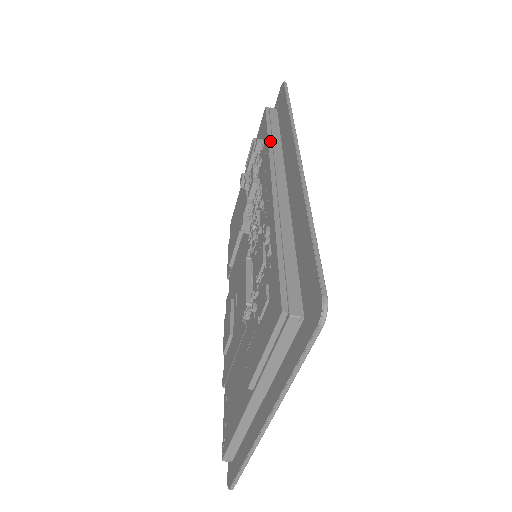
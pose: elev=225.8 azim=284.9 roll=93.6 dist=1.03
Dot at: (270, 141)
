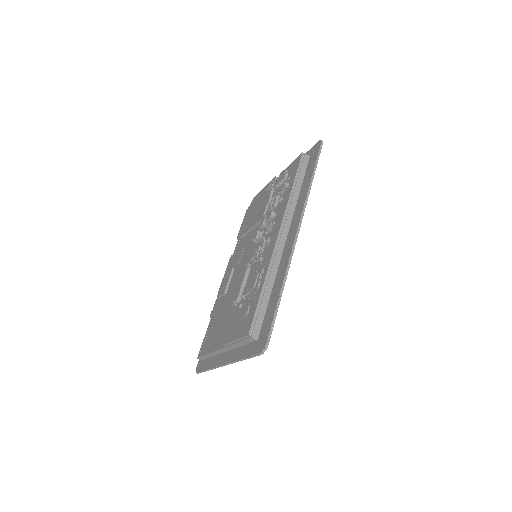
Dot at: (291, 195)
